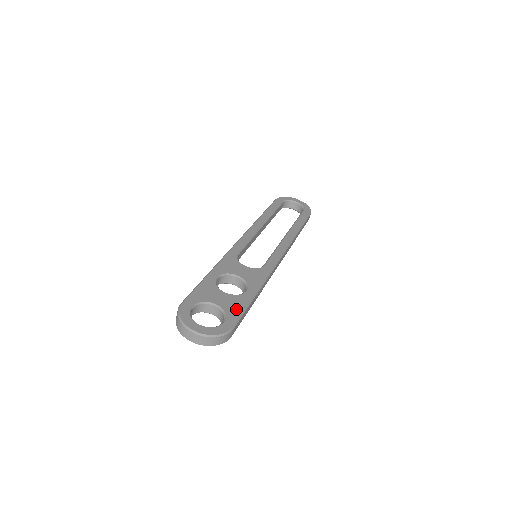
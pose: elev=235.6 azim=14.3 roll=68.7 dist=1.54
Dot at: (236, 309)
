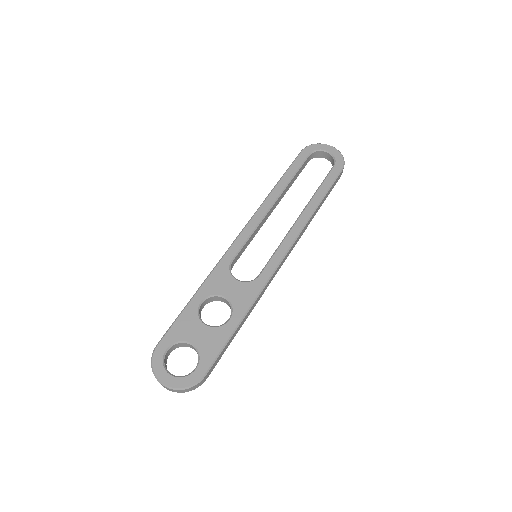
Dot at: (212, 349)
